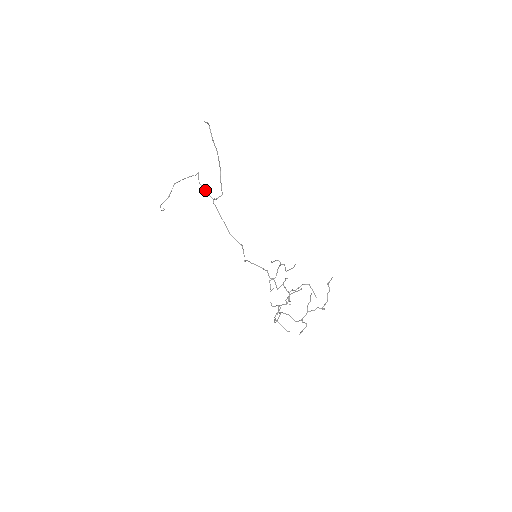
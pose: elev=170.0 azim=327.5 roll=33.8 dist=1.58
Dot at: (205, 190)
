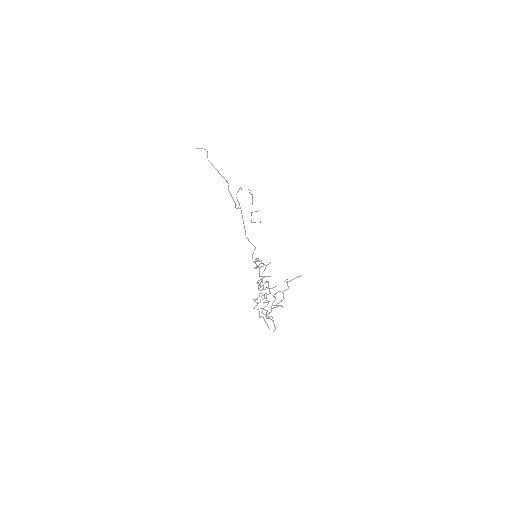
Dot at: (238, 202)
